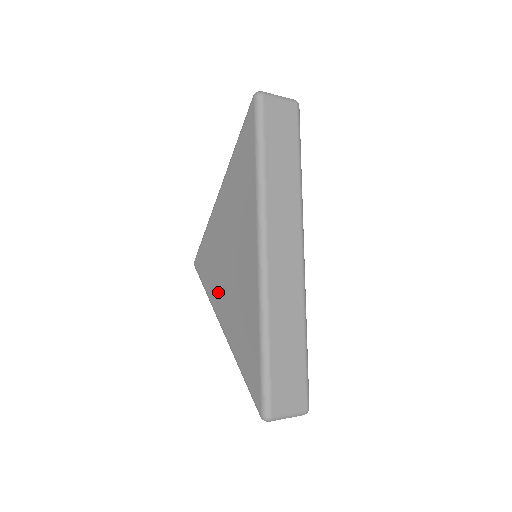
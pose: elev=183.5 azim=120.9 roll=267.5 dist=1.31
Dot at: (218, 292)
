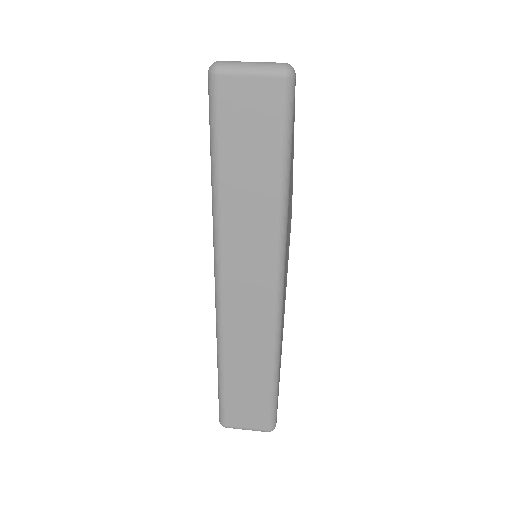
Dot at: occluded
